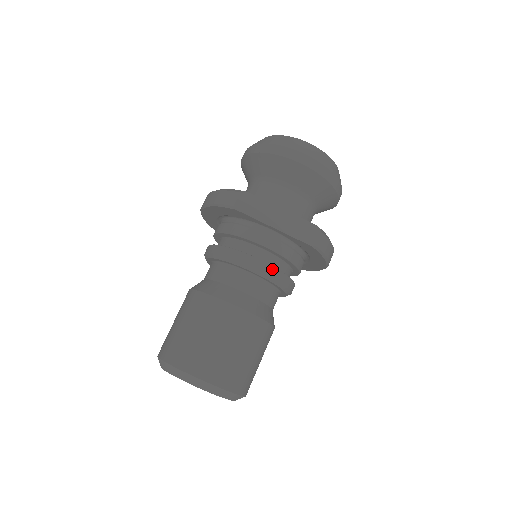
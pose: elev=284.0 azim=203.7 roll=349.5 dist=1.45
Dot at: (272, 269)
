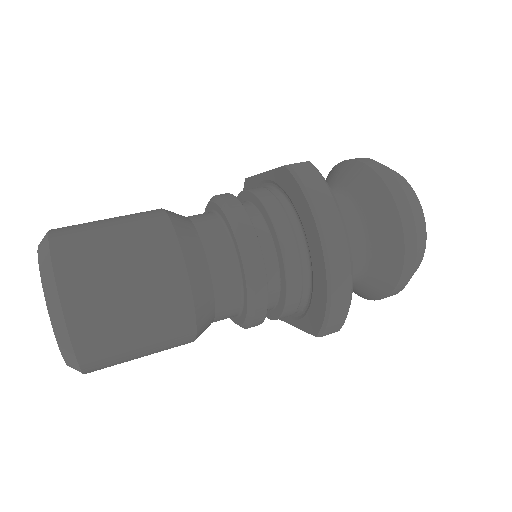
Dot at: (230, 196)
